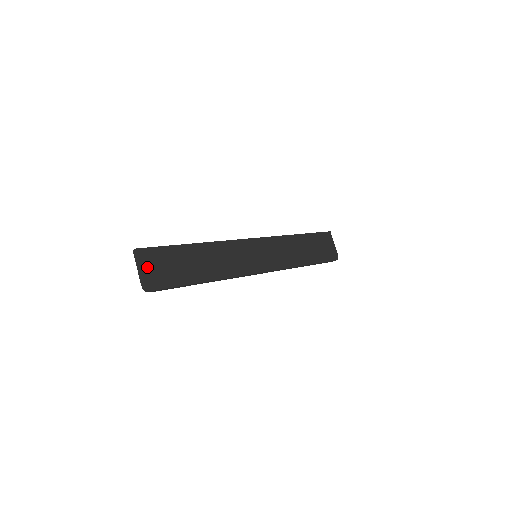
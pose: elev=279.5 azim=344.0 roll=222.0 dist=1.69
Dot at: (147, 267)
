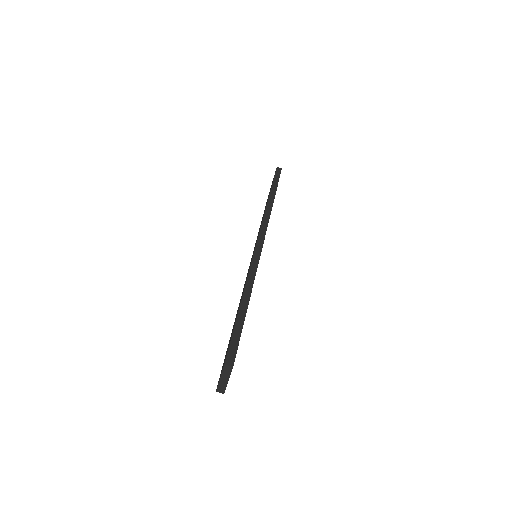
Dot at: occluded
